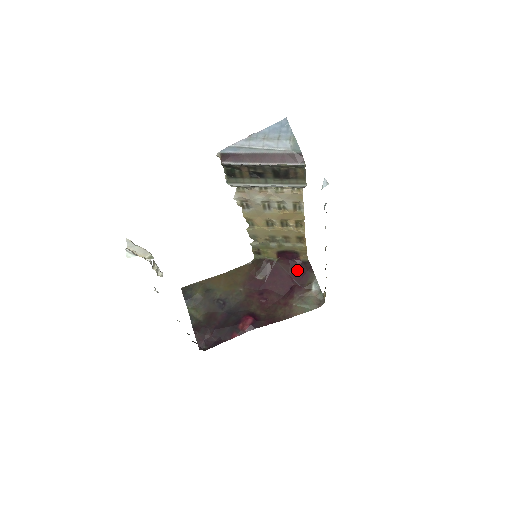
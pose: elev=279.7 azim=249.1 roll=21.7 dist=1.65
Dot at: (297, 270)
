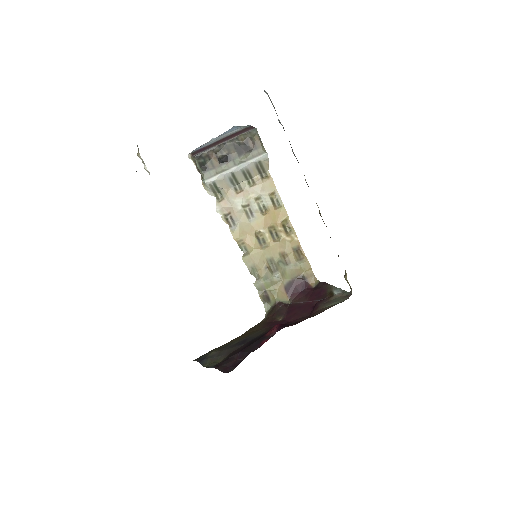
Dot at: (313, 294)
